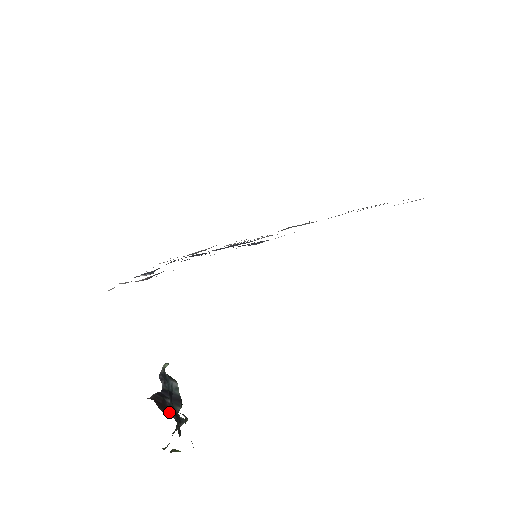
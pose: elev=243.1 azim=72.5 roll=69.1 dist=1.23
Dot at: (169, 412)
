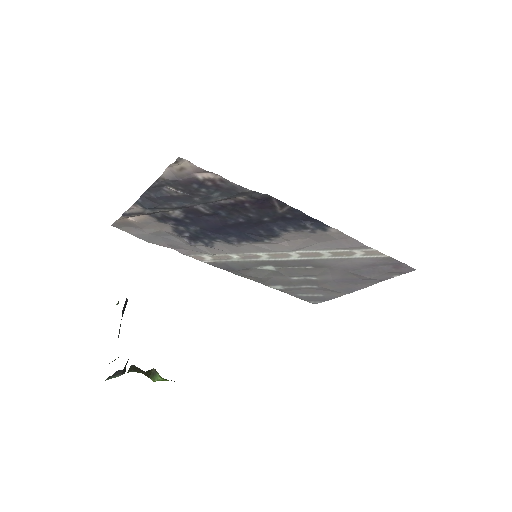
Dot at: occluded
